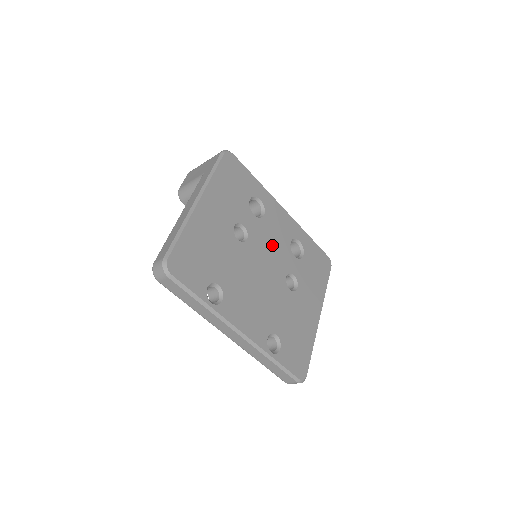
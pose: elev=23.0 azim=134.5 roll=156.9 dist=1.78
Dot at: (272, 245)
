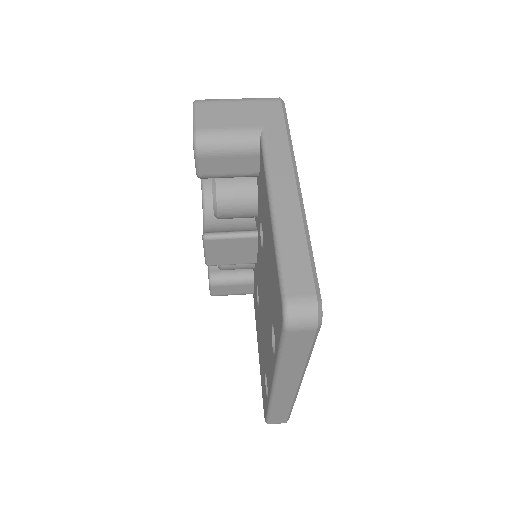
Dot at: occluded
